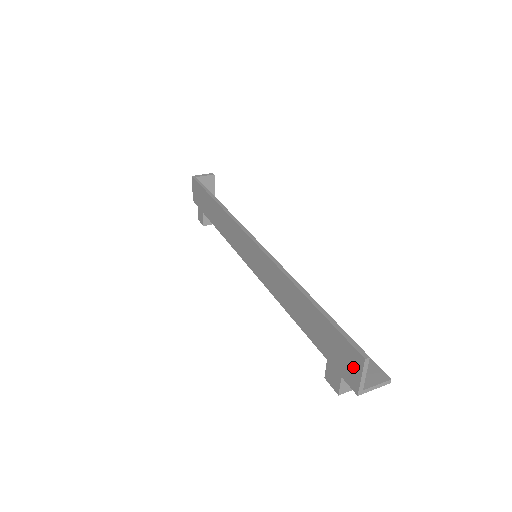
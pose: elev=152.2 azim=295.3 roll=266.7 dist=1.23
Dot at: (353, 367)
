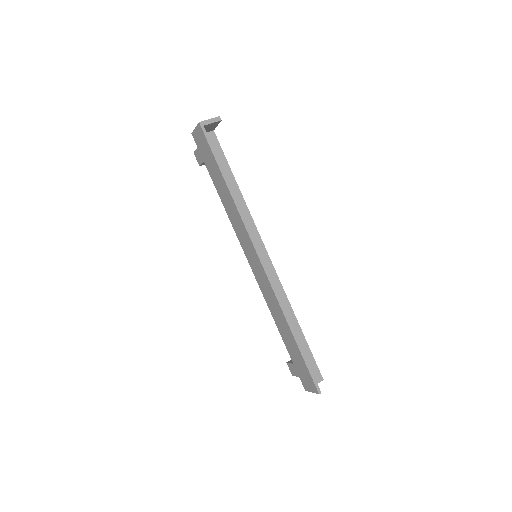
Dot at: (310, 386)
